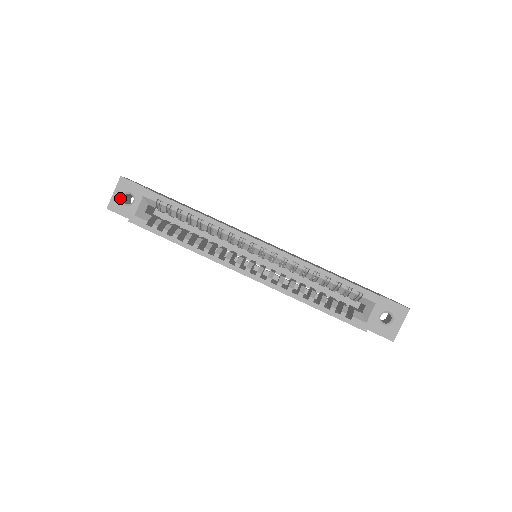
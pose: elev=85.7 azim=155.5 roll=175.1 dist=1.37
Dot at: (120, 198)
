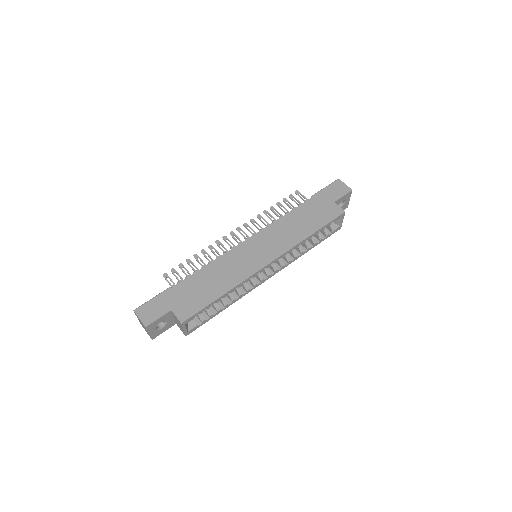
Dot at: (156, 331)
